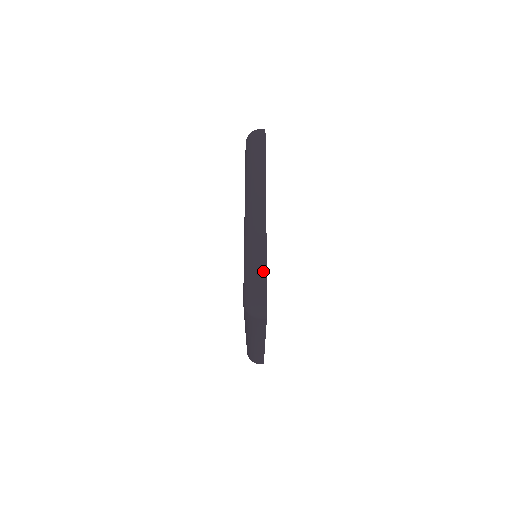
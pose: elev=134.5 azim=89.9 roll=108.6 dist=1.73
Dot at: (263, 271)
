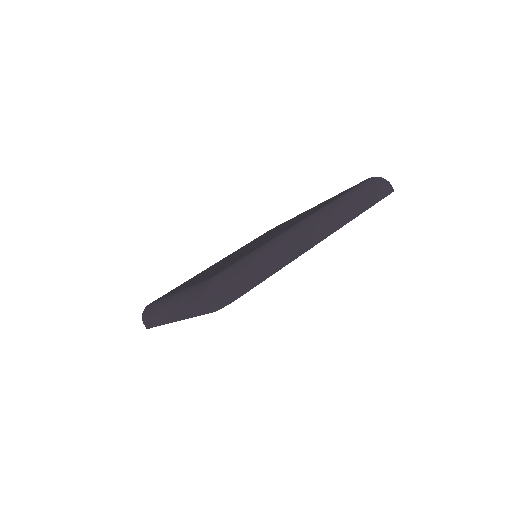
Dot at: (261, 277)
